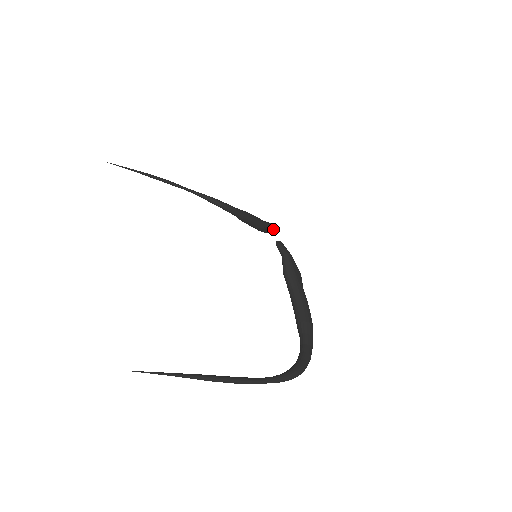
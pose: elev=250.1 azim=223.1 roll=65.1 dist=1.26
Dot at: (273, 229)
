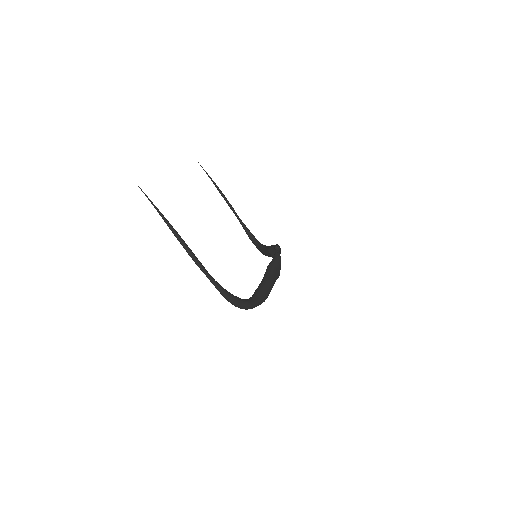
Dot at: (279, 247)
